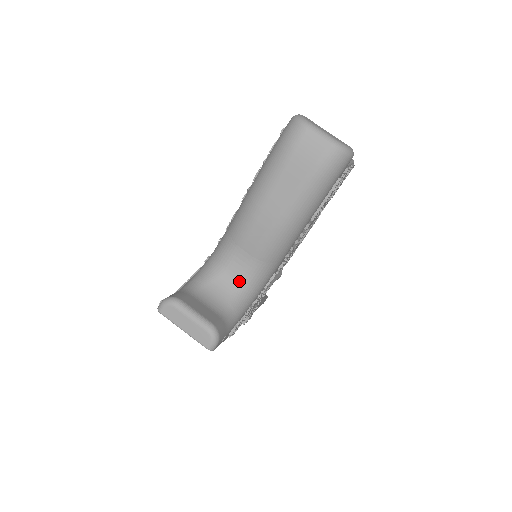
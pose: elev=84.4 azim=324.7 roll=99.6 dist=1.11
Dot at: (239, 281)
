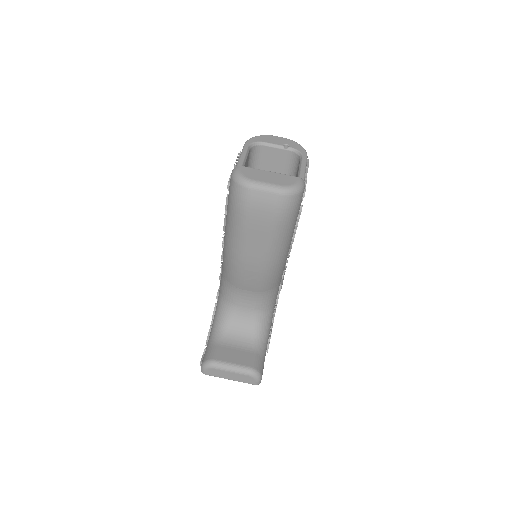
Dot at: (254, 311)
